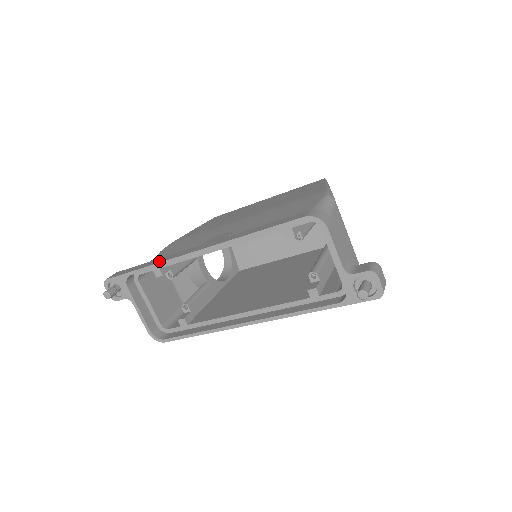
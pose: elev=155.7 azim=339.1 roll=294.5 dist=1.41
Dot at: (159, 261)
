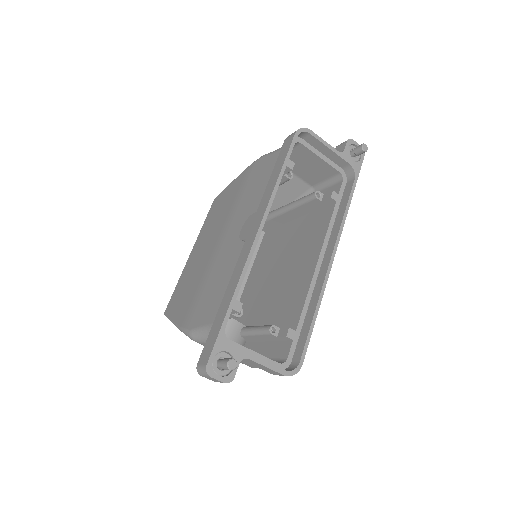
Dot at: (235, 282)
